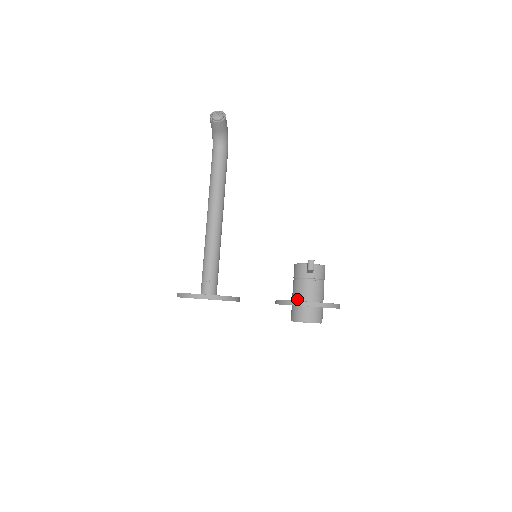
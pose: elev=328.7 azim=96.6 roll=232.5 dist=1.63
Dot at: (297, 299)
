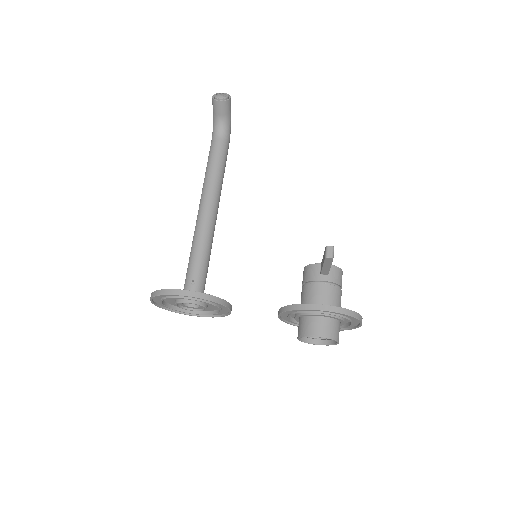
Dot at: occluded
